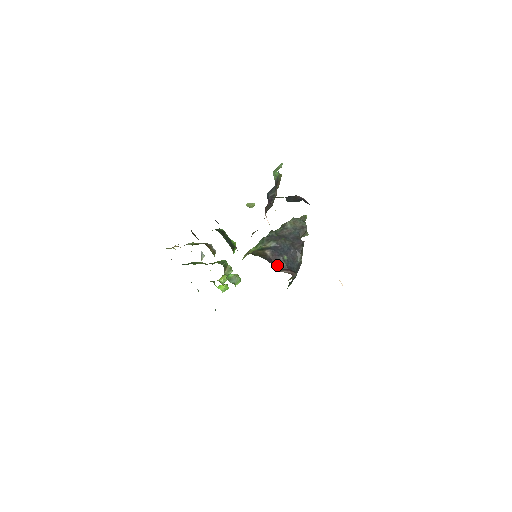
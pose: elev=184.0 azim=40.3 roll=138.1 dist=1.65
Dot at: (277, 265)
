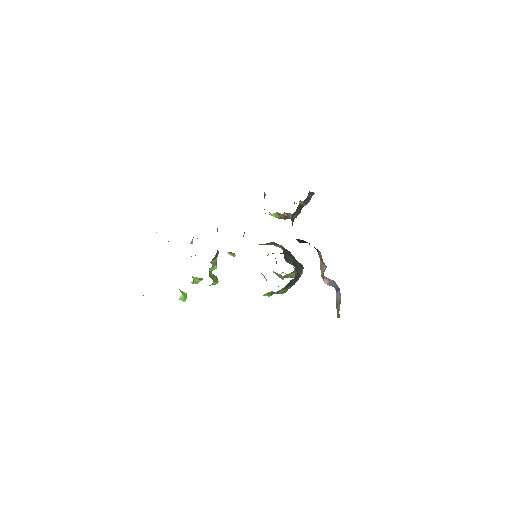
Dot at: (285, 259)
